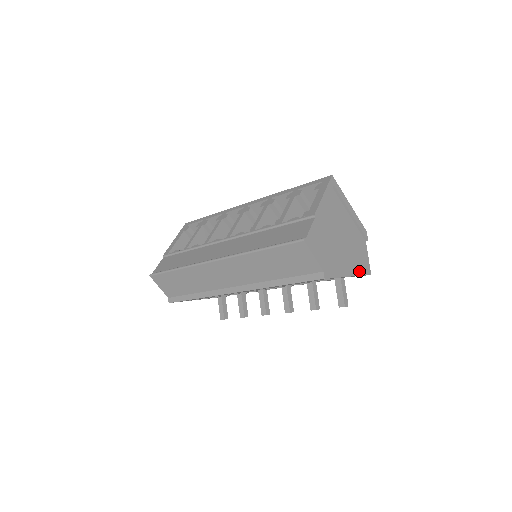
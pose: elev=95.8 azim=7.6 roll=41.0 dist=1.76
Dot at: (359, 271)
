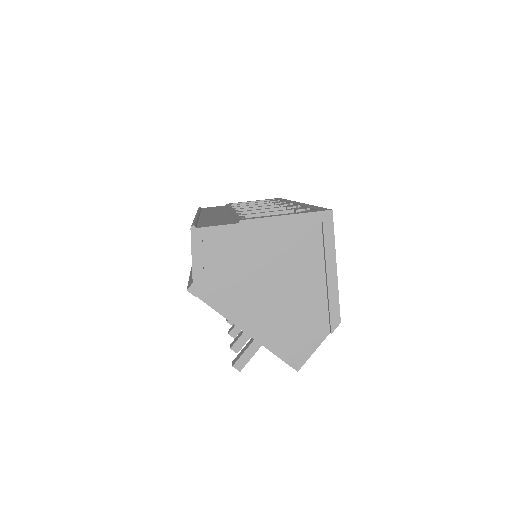
Dot at: (275, 346)
